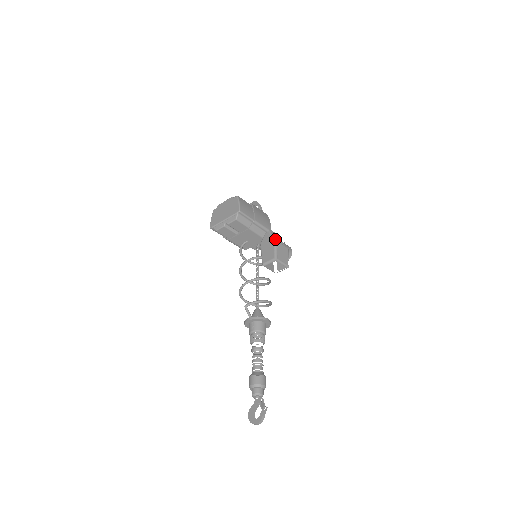
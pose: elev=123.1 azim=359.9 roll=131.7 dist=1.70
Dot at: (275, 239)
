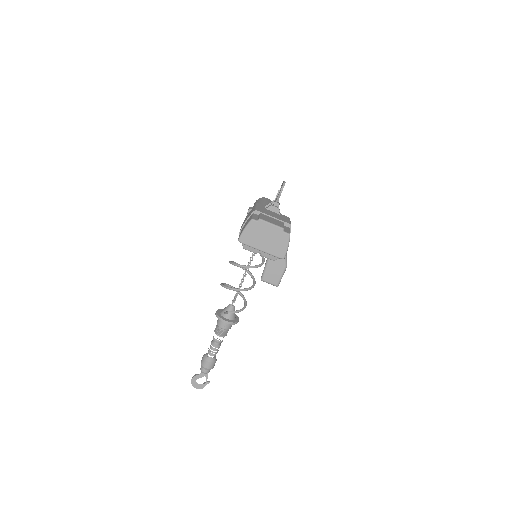
Dot at: occluded
